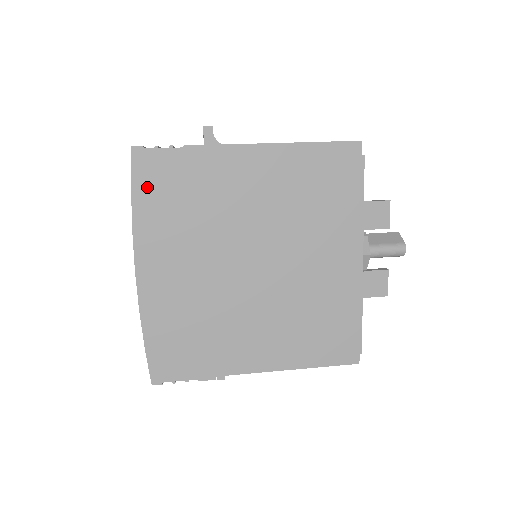
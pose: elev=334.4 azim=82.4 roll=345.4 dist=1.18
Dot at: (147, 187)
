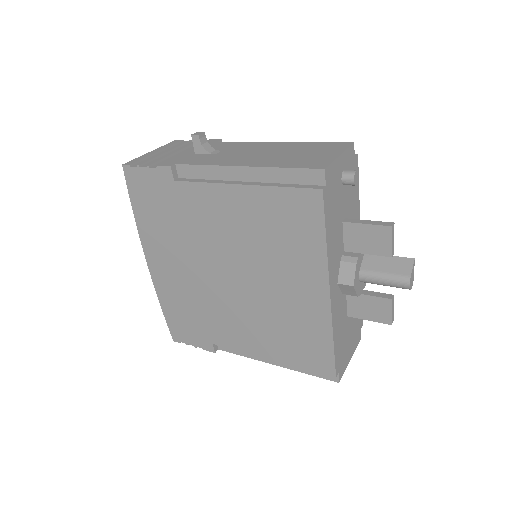
Dot at: (139, 198)
